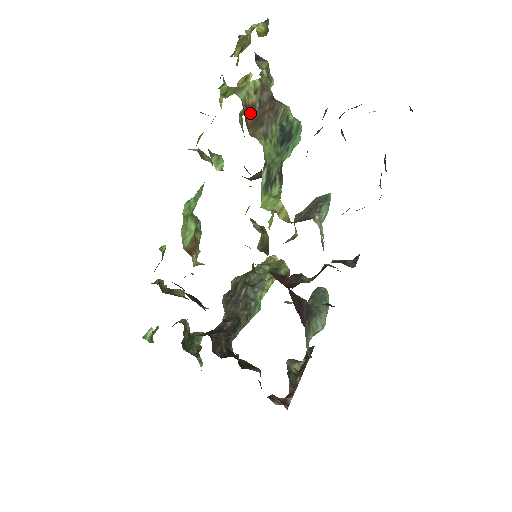
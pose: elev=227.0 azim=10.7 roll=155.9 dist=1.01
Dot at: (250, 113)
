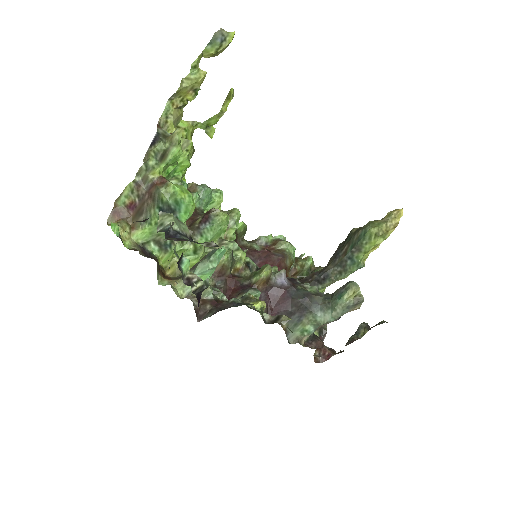
Dot at: (132, 208)
